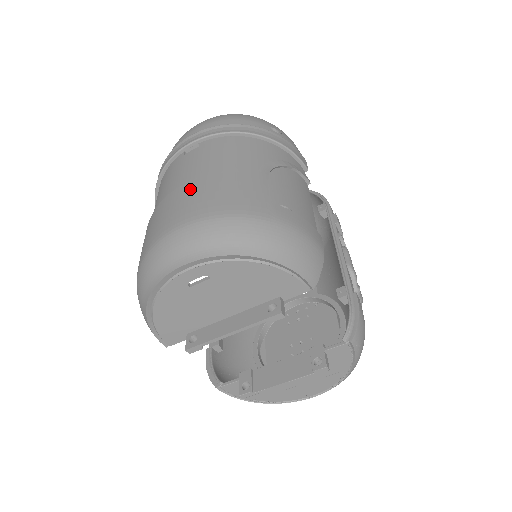
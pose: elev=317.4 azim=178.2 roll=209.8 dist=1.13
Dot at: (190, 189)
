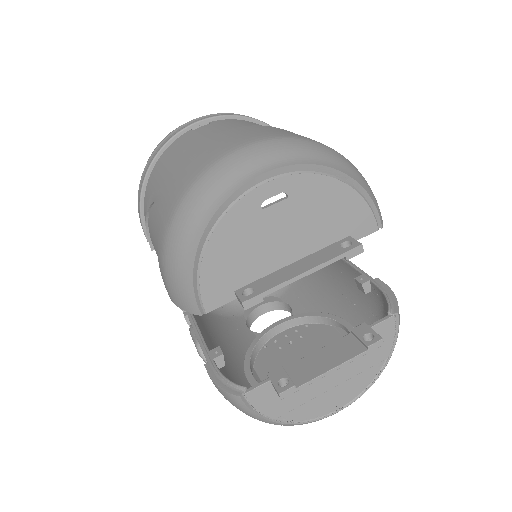
Dot at: (233, 131)
